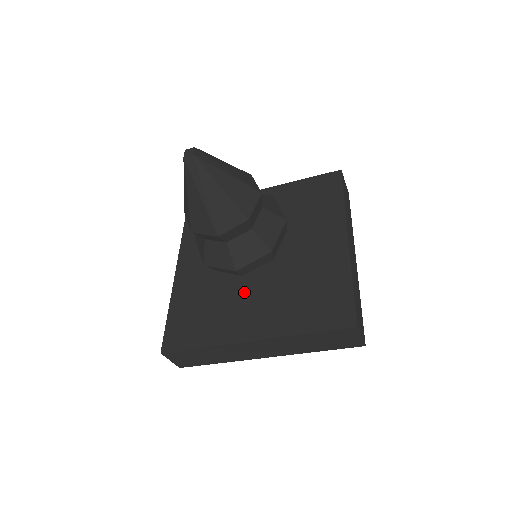
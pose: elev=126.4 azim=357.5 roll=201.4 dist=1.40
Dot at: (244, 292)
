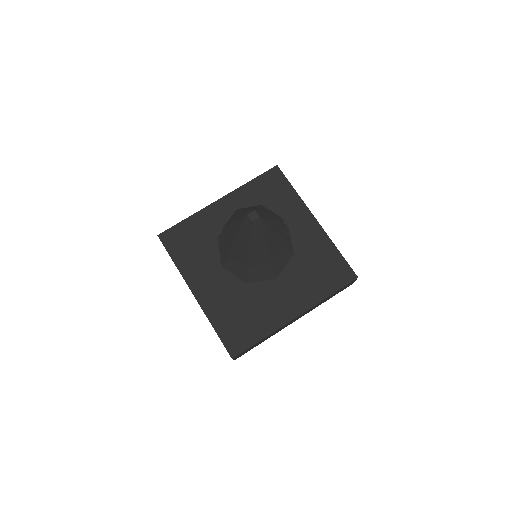
Dot at: (266, 287)
